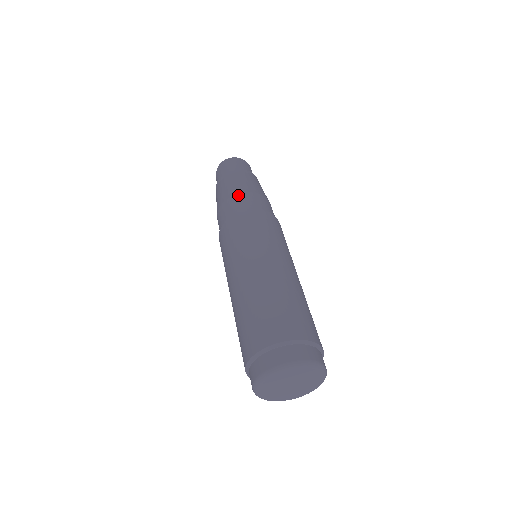
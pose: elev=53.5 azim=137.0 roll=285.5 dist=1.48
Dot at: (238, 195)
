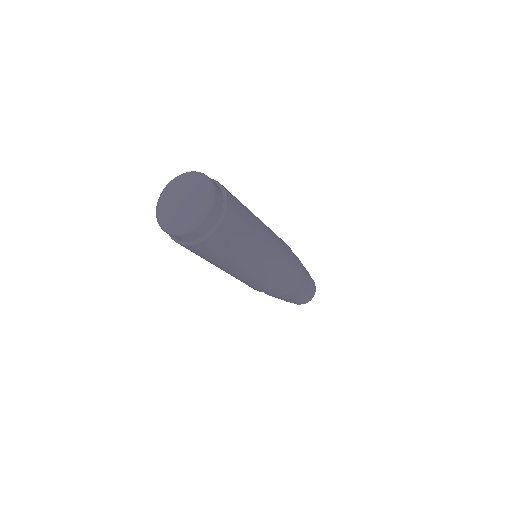
Dot at: occluded
